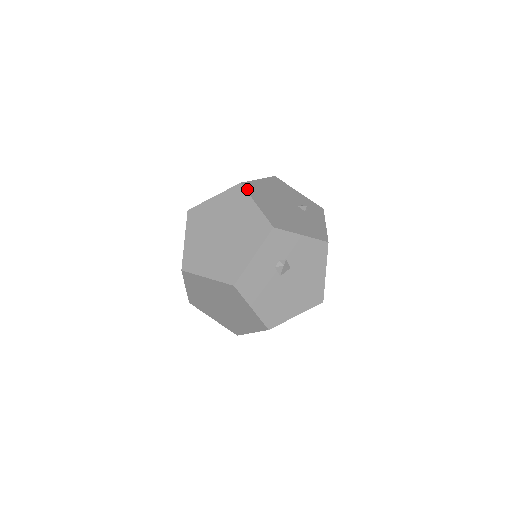
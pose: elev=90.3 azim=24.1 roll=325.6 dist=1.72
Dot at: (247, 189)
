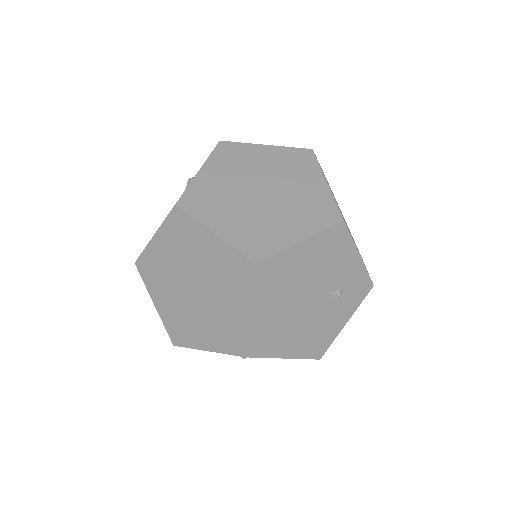
Dot at: (257, 279)
